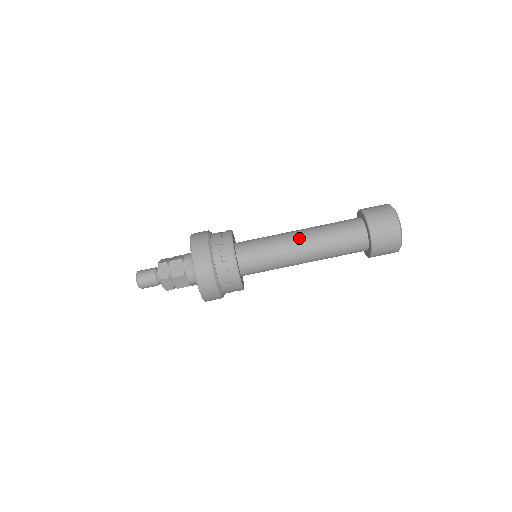
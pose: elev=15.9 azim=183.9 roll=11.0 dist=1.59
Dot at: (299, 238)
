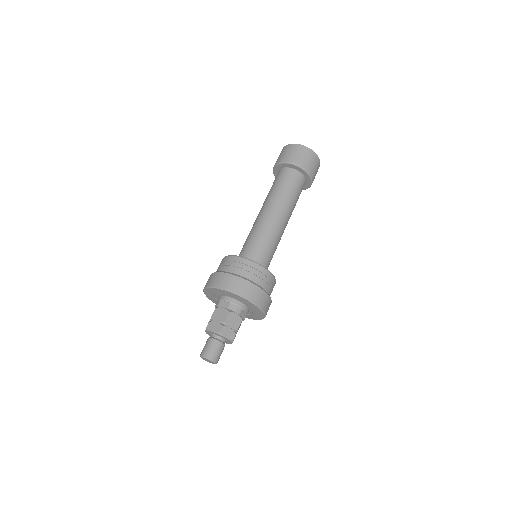
Dot at: (263, 213)
